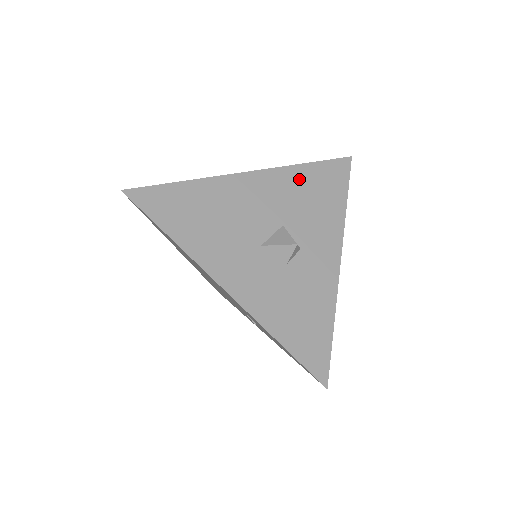
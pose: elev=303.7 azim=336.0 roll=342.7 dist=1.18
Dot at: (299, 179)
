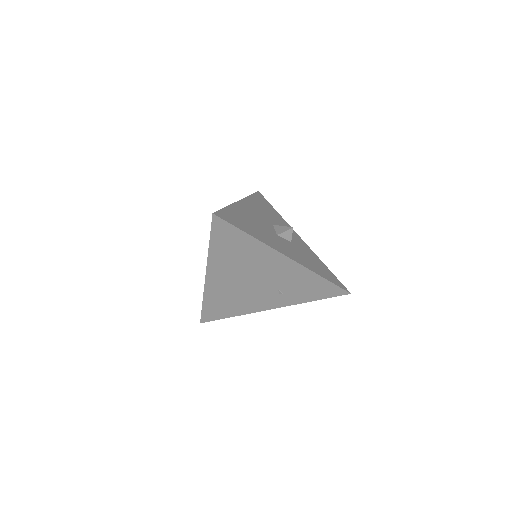
Dot at: (256, 203)
